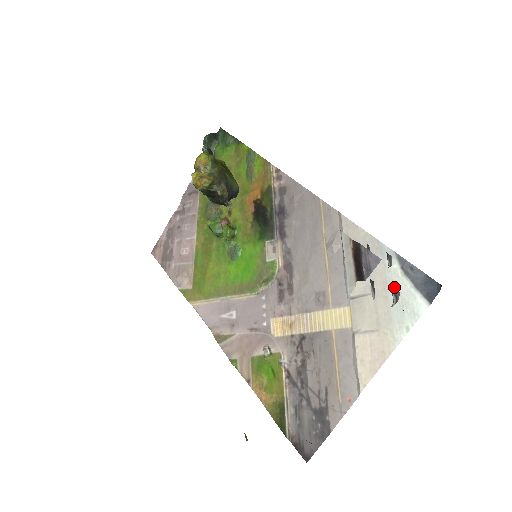
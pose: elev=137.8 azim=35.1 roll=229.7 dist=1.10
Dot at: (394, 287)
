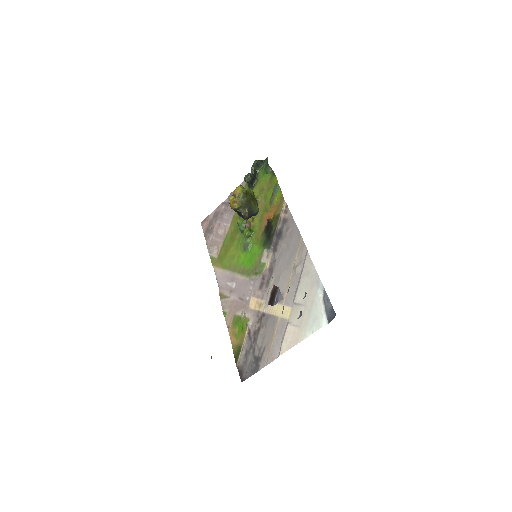
Dot at: occluded
